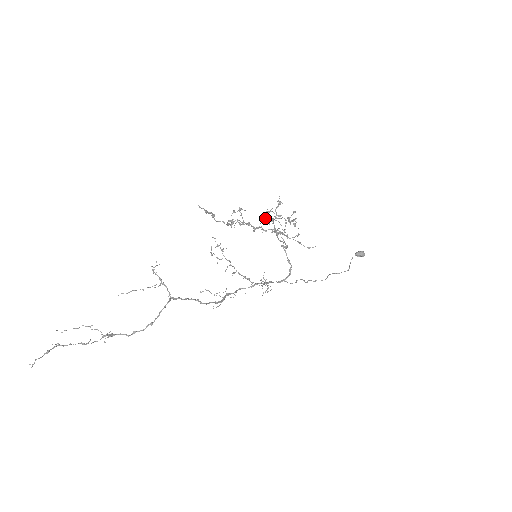
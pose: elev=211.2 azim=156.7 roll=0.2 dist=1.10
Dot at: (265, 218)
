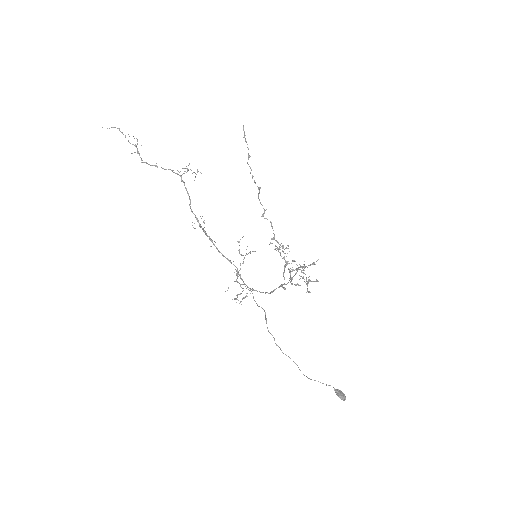
Dot at: (293, 260)
